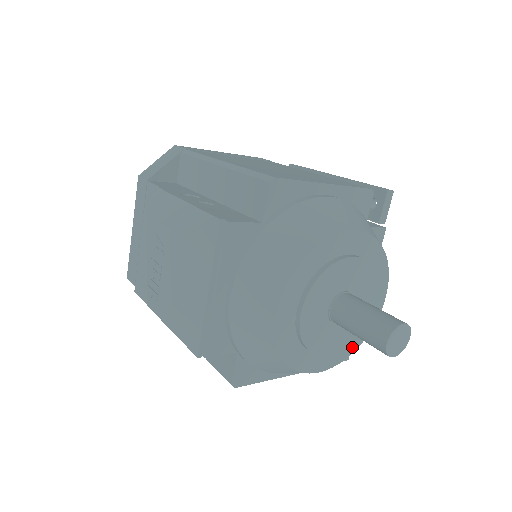
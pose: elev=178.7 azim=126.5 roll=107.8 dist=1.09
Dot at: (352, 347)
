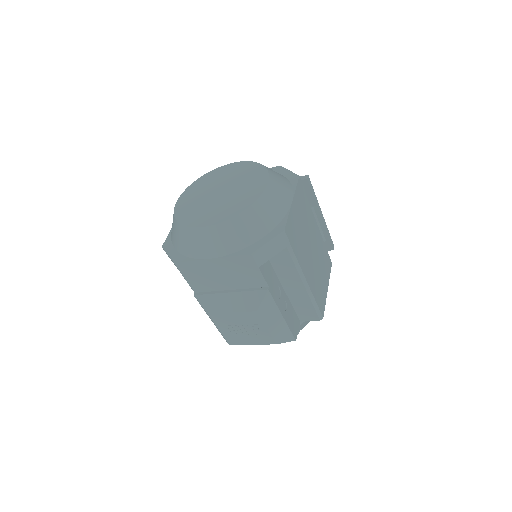
Dot at: occluded
